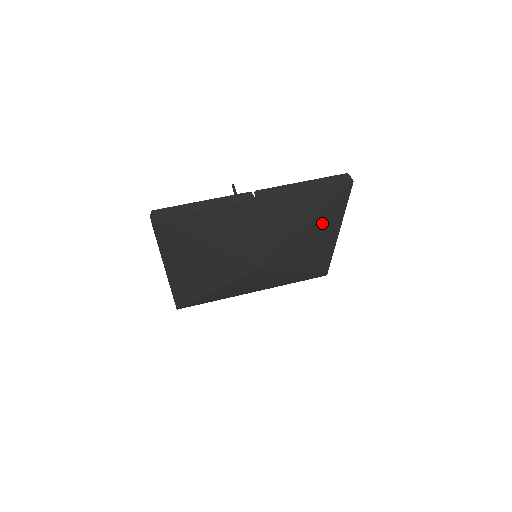
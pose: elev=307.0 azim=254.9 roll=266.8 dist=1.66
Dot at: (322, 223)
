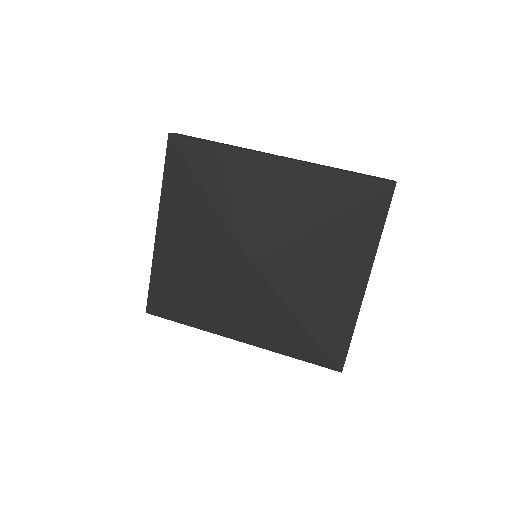
Dot at: (346, 235)
